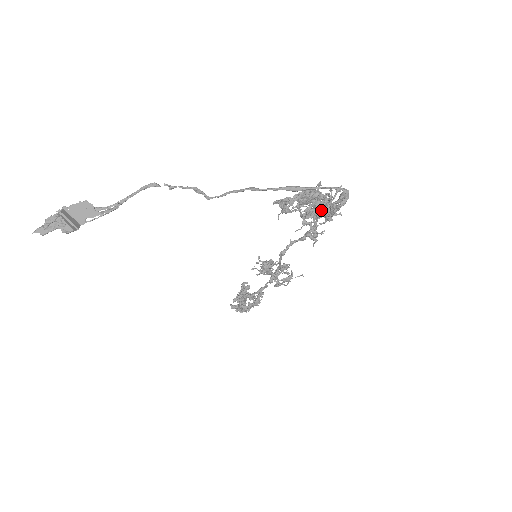
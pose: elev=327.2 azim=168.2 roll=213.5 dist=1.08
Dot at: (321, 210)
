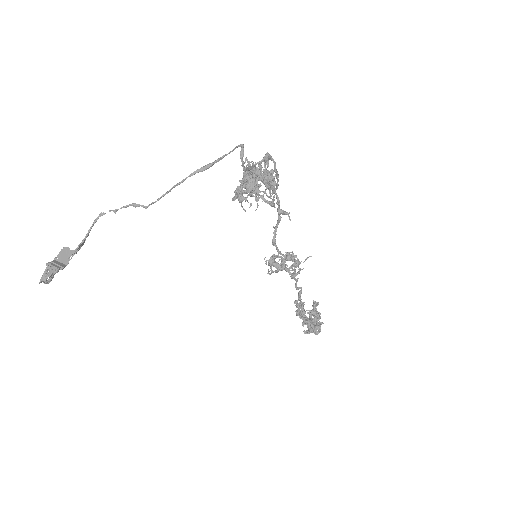
Dot at: occluded
